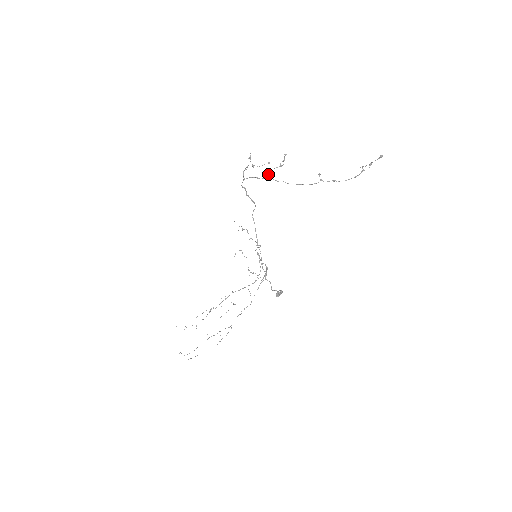
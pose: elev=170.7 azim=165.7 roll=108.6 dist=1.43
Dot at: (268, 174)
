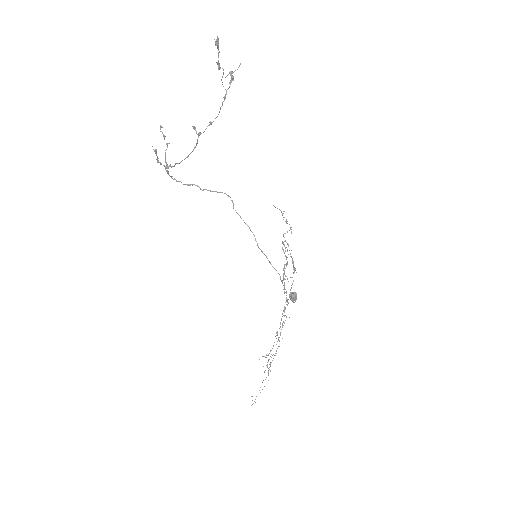
Dot at: (166, 163)
